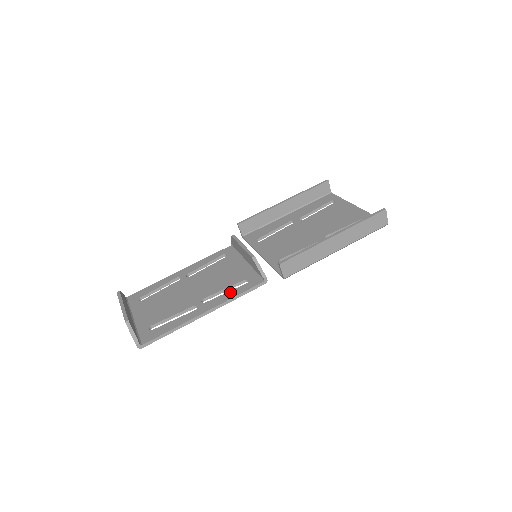
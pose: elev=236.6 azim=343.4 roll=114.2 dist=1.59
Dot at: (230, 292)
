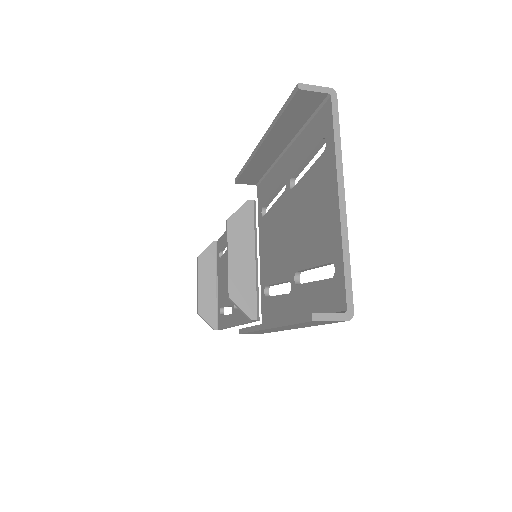
Dot at: occluded
